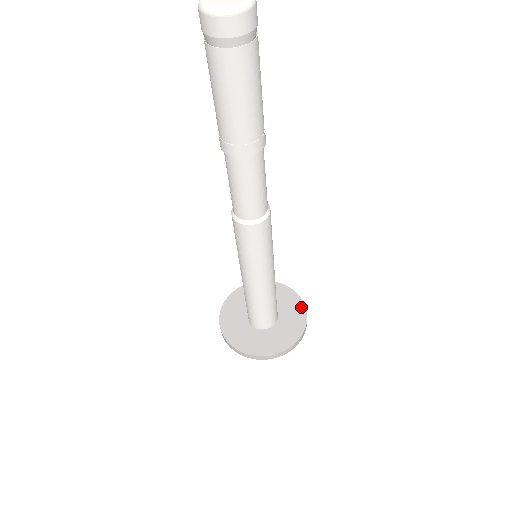
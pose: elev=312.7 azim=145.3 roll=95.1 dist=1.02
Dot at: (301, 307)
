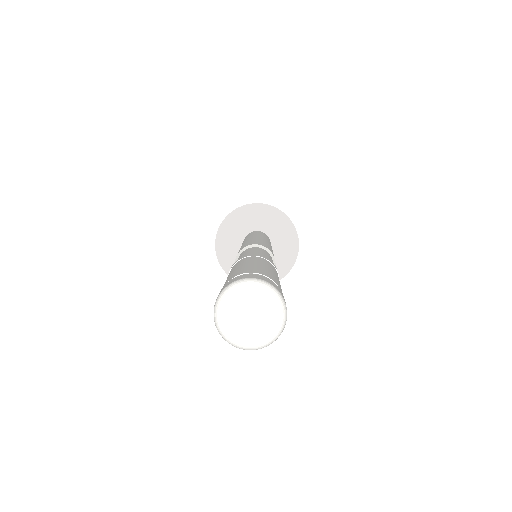
Dot at: (285, 271)
